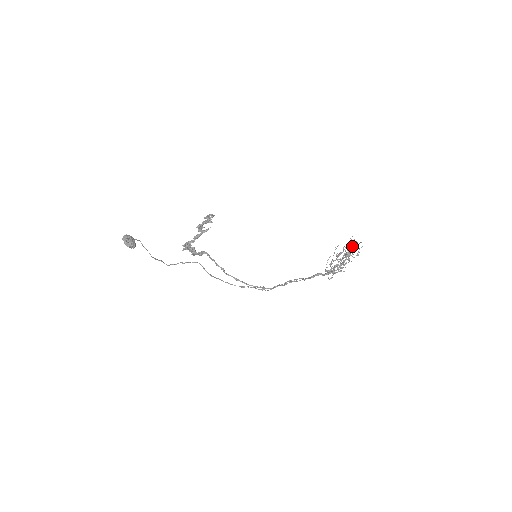
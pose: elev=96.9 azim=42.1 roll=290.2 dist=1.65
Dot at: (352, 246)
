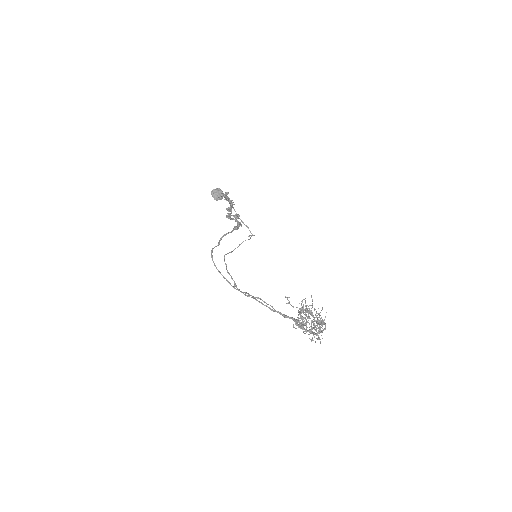
Dot at: occluded
